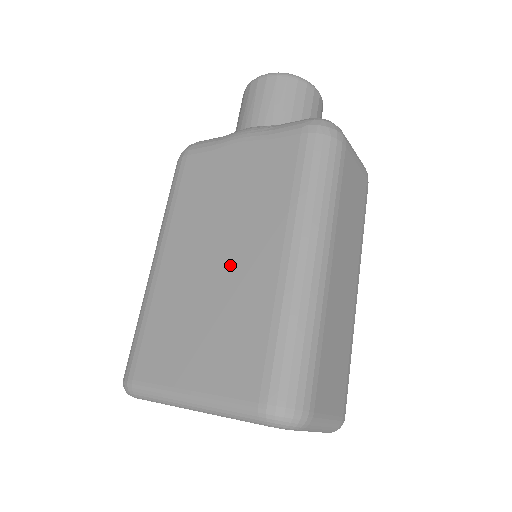
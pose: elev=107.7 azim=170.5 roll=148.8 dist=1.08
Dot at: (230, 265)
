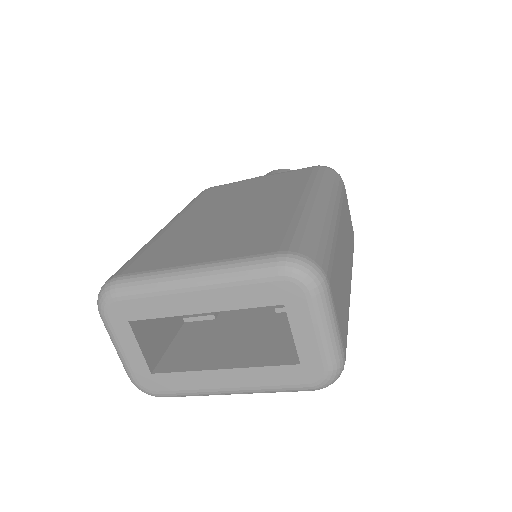
Dot at: (249, 210)
